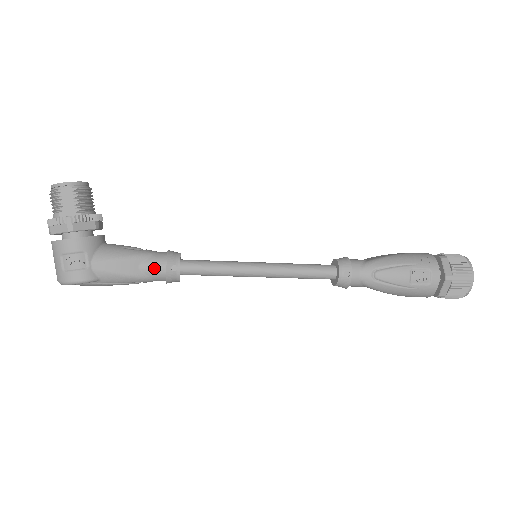
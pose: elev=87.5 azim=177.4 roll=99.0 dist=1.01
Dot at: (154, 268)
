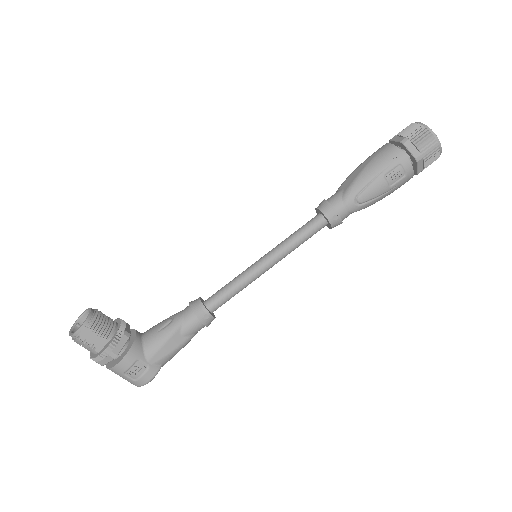
Dot at: (192, 328)
